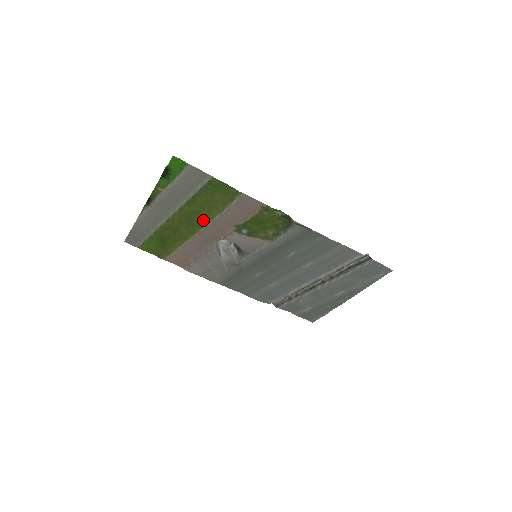
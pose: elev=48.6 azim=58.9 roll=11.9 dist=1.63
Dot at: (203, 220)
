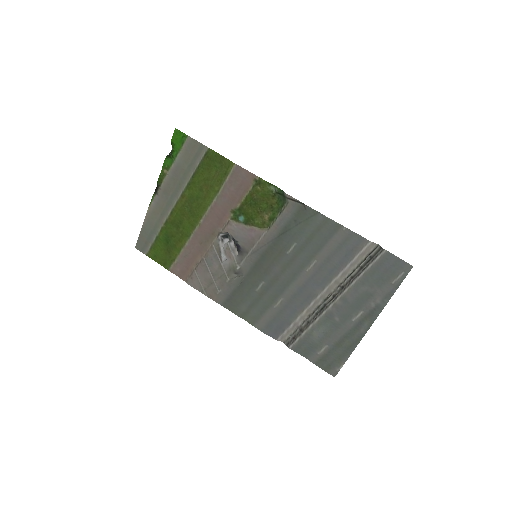
Dot at: (202, 207)
